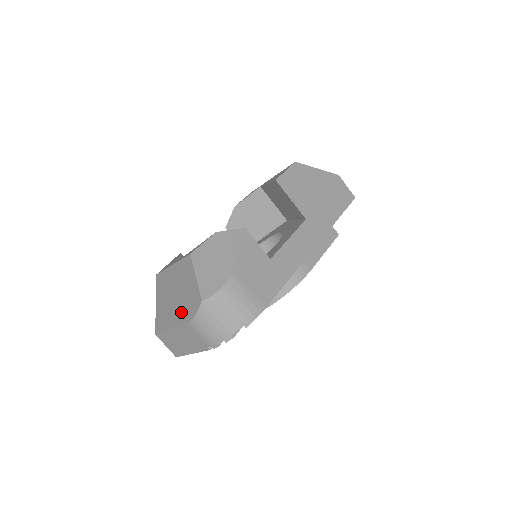
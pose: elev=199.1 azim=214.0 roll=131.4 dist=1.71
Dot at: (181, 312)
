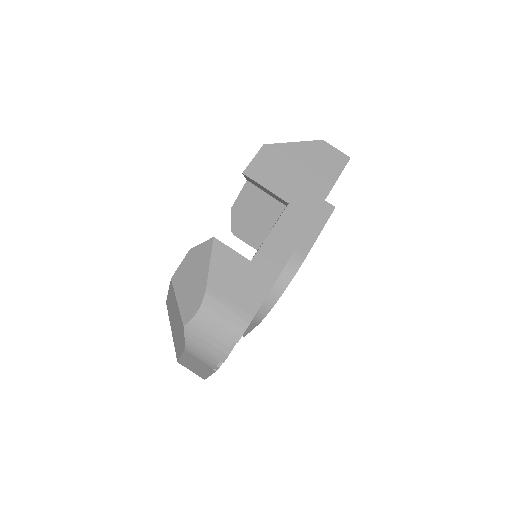
Dot at: (180, 339)
